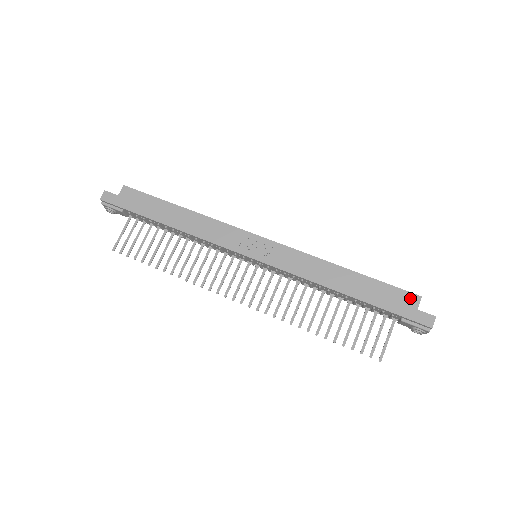
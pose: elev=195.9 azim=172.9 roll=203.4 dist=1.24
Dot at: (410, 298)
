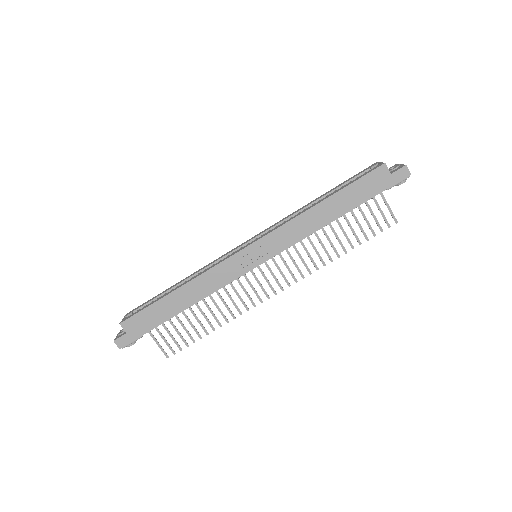
Dot at: (380, 172)
